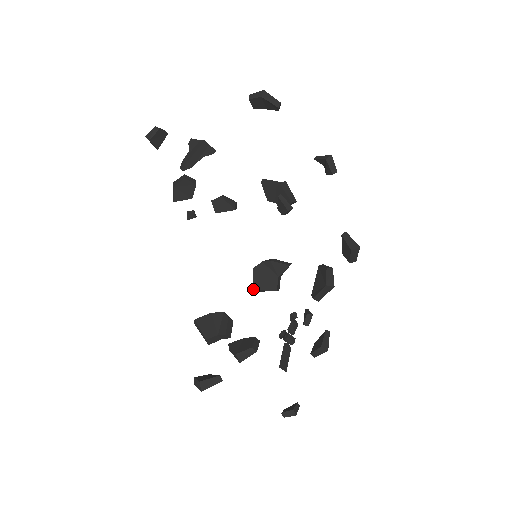
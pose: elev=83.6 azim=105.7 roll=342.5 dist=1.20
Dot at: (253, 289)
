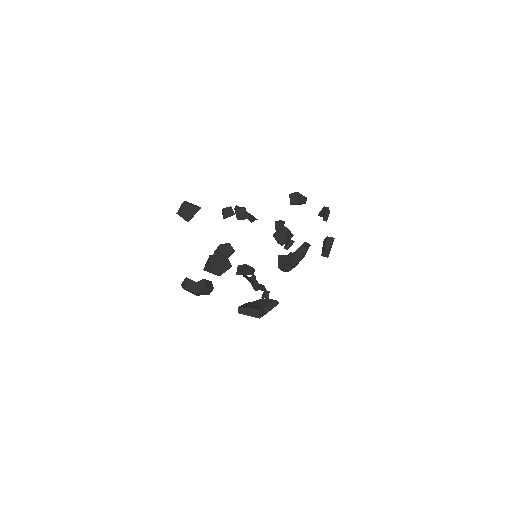
Dot at: (239, 307)
